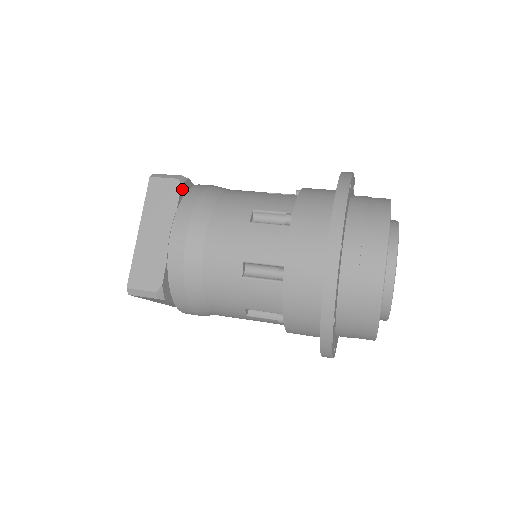
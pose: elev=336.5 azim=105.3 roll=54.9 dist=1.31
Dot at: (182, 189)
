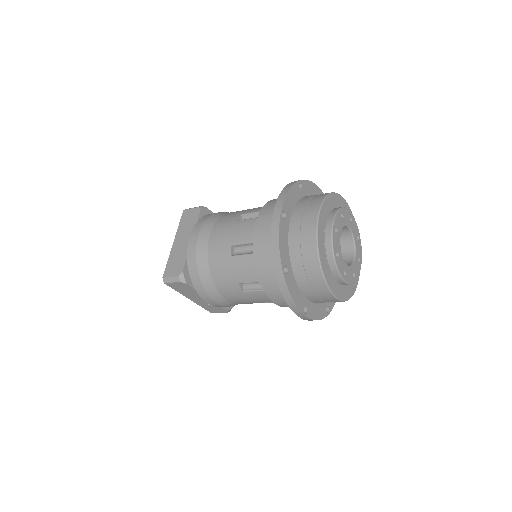
Dot at: (201, 213)
